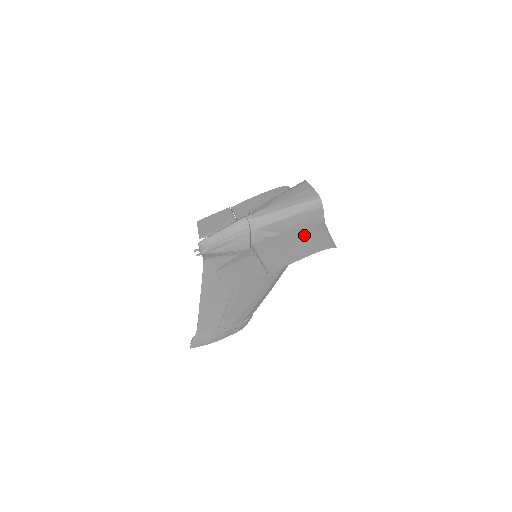
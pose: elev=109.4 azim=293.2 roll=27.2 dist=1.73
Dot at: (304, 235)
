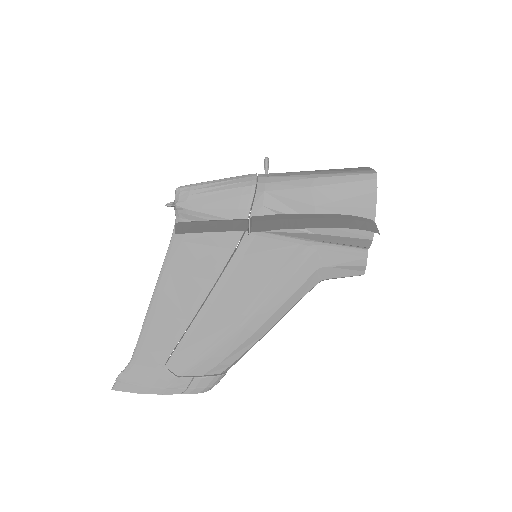
Dot at: (334, 217)
